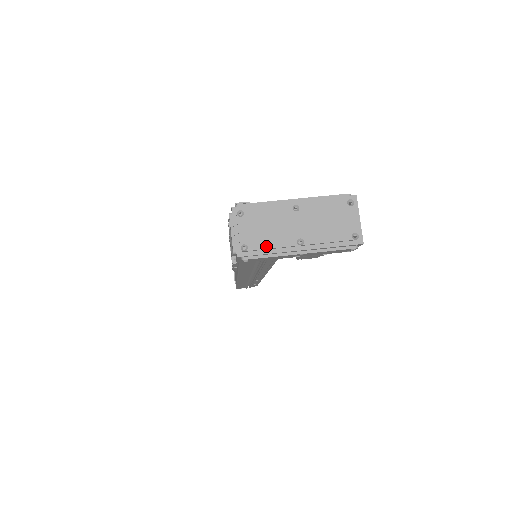
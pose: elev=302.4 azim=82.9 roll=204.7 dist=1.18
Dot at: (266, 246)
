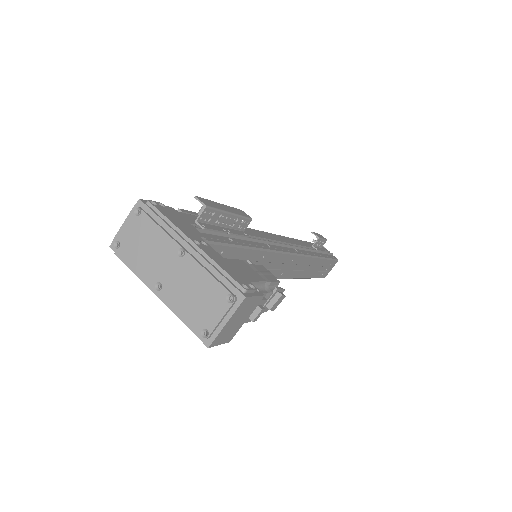
Dot at: (132, 261)
